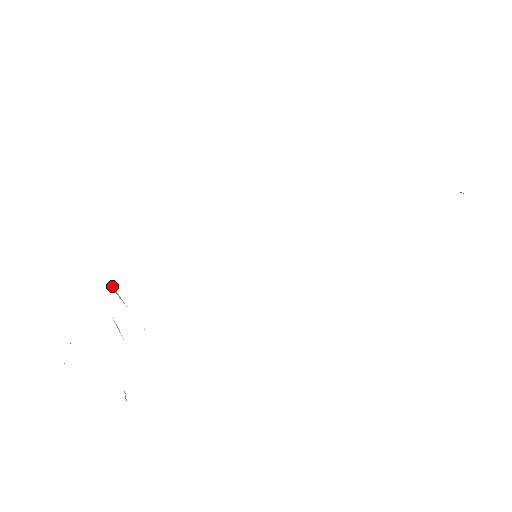
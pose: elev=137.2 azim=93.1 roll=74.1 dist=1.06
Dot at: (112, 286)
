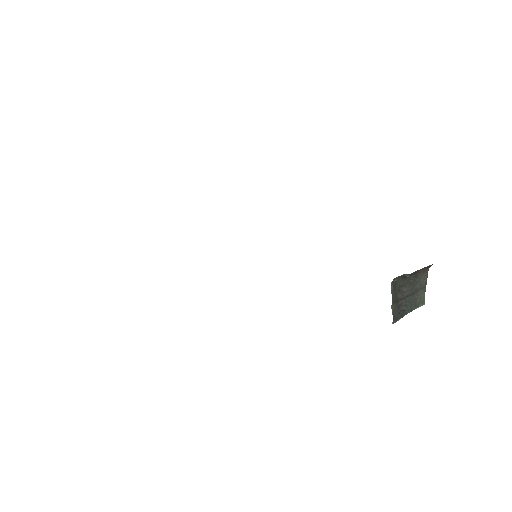
Dot at: occluded
